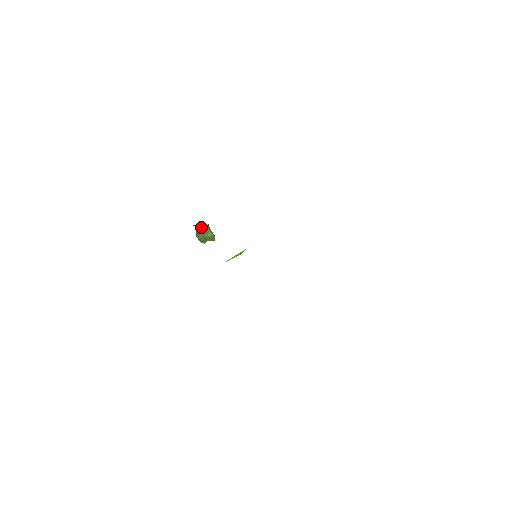
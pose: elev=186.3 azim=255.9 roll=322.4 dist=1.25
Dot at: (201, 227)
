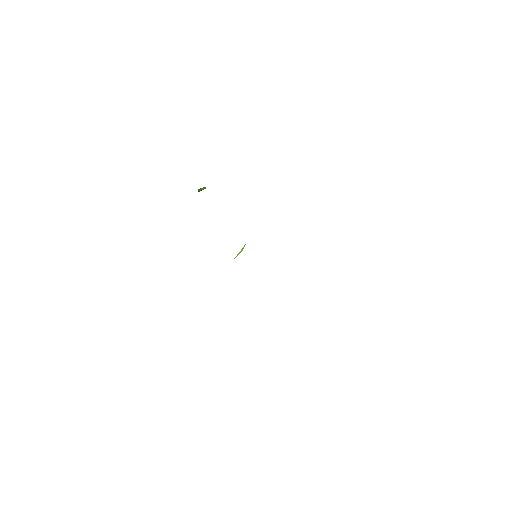
Dot at: occluded
